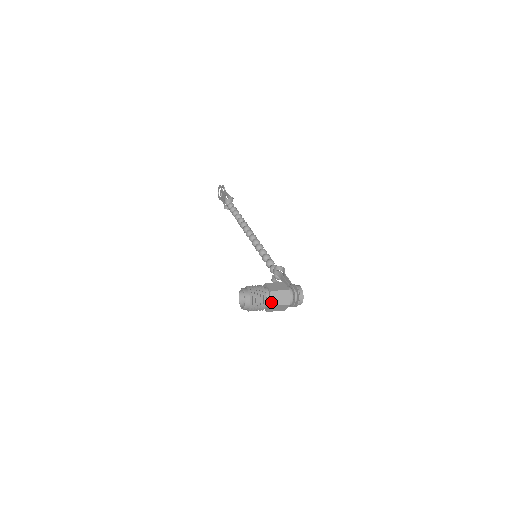
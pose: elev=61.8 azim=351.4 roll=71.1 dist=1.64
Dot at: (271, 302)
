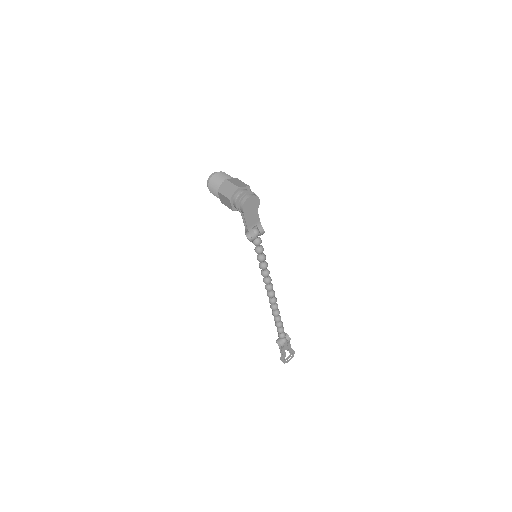
Dot at: (229, 179)
